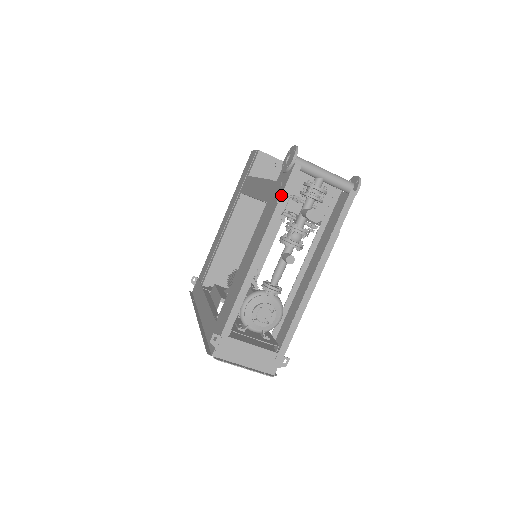
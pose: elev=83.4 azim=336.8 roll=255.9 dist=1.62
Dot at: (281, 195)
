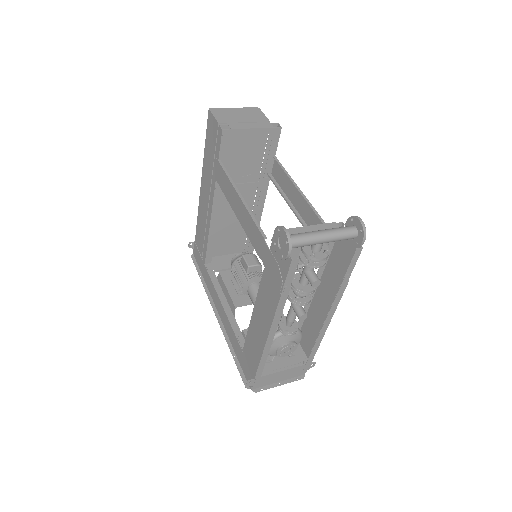
Dot at: (283, 287)
